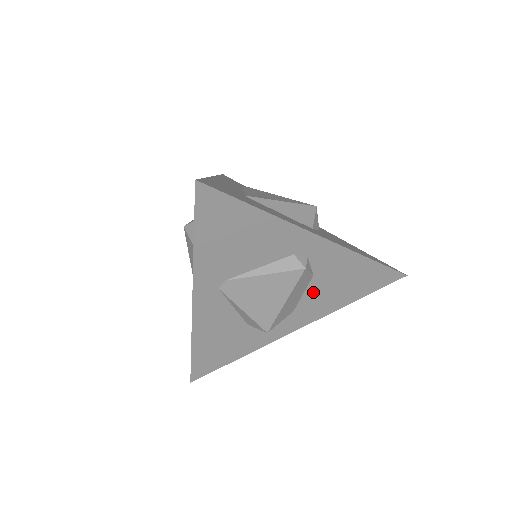
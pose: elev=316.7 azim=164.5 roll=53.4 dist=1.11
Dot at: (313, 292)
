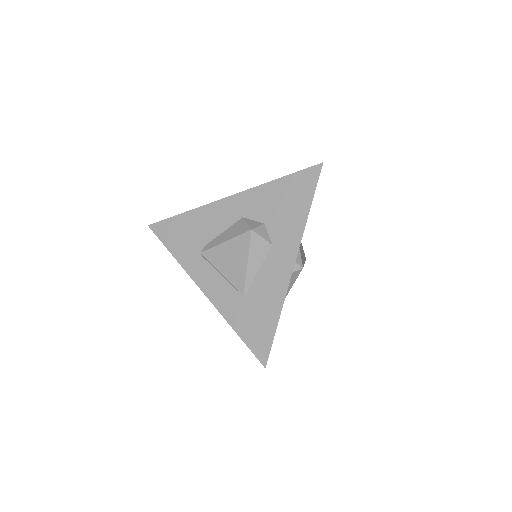
Dot at: occluded
